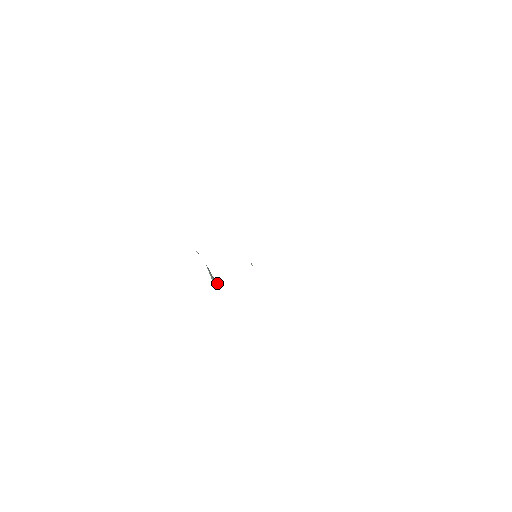
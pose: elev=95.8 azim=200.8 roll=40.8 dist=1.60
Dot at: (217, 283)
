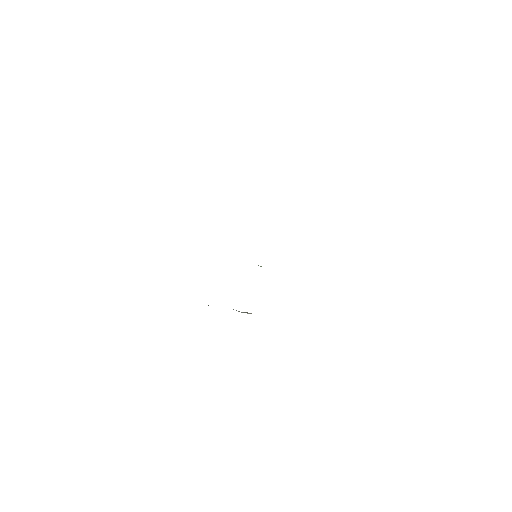
Dot at: (250, 313)
